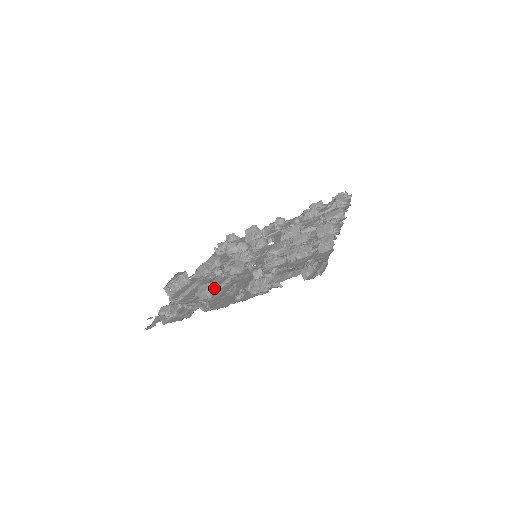
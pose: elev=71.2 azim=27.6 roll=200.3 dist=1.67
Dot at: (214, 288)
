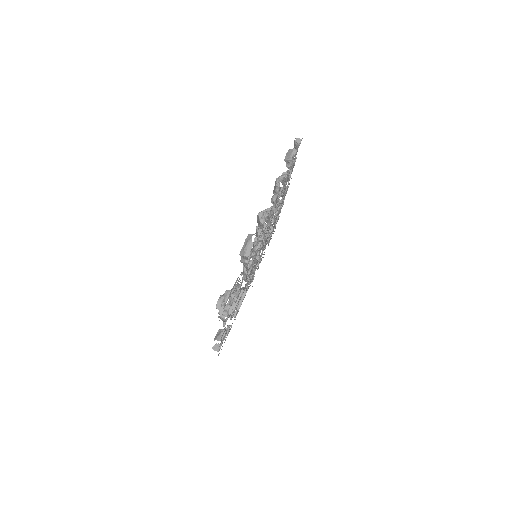
Dot at: (231, 308)
